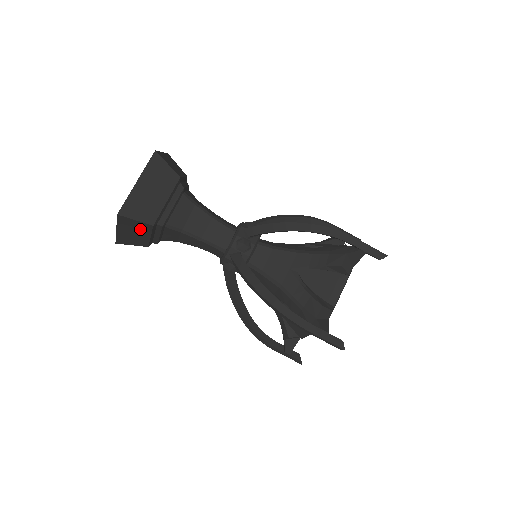
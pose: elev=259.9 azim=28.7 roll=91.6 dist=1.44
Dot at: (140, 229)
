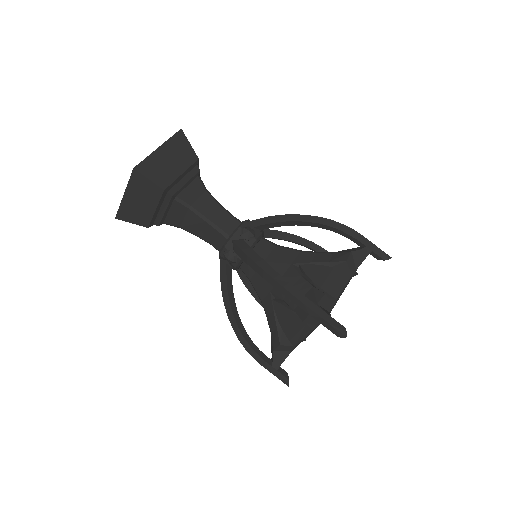
Dot at: occluded
